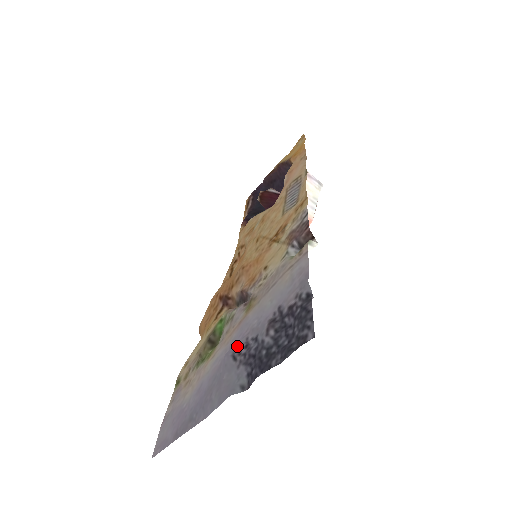
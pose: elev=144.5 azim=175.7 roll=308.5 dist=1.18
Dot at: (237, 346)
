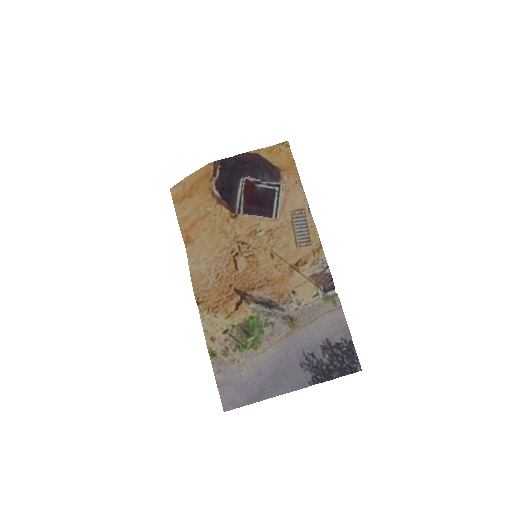
Dot at: (301, 358)
